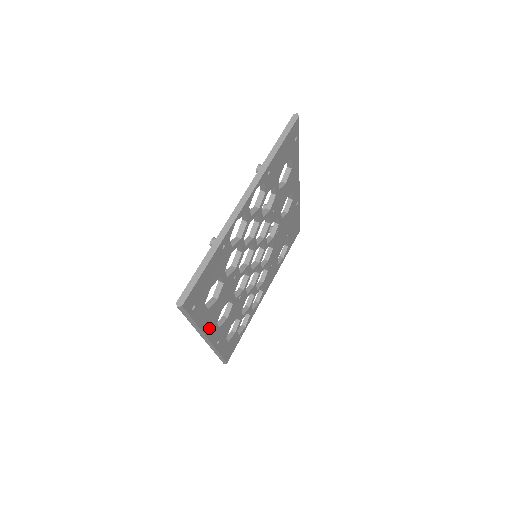
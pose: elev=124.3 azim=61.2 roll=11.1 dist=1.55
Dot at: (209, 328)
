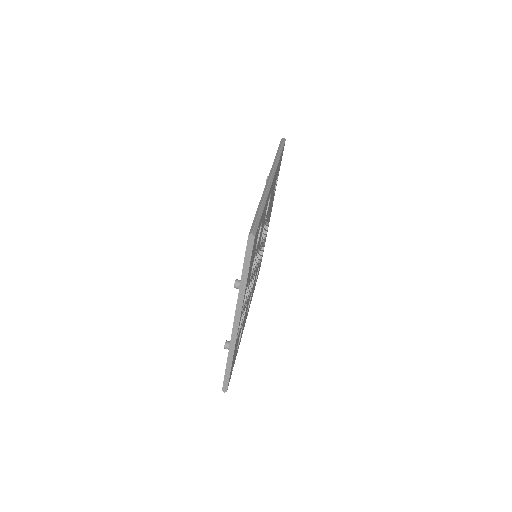
Dot at: (243, 329)
